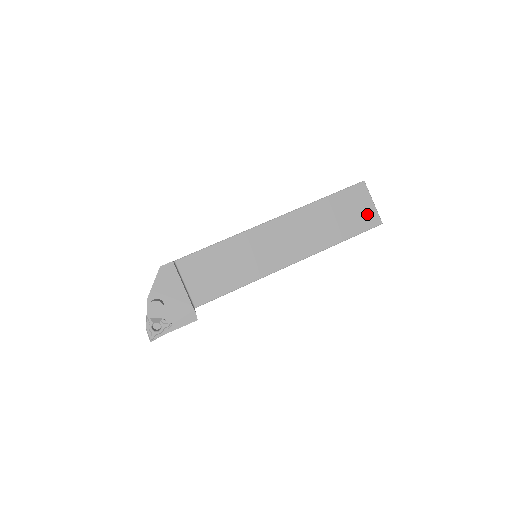
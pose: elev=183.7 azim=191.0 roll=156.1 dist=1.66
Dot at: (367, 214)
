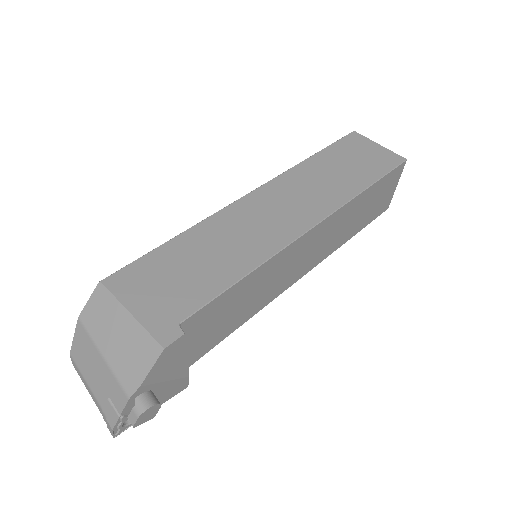
Dot at: (385, 200)
